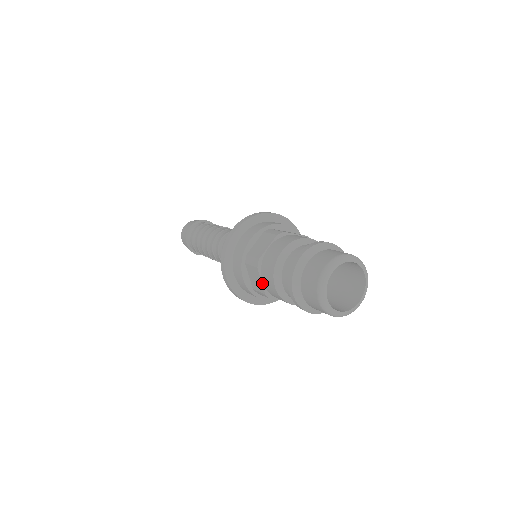
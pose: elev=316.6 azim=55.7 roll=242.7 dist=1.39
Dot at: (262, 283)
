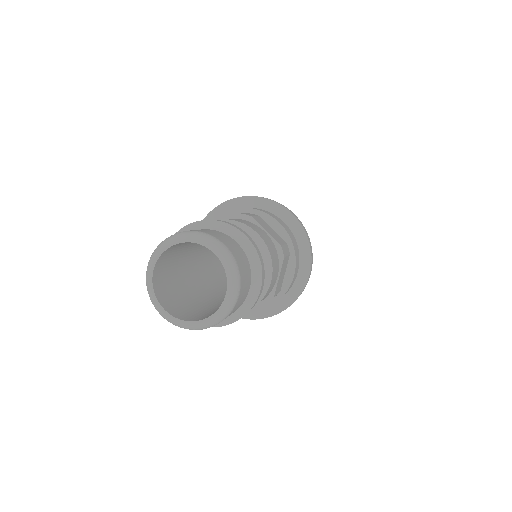
Dot at: occluded
